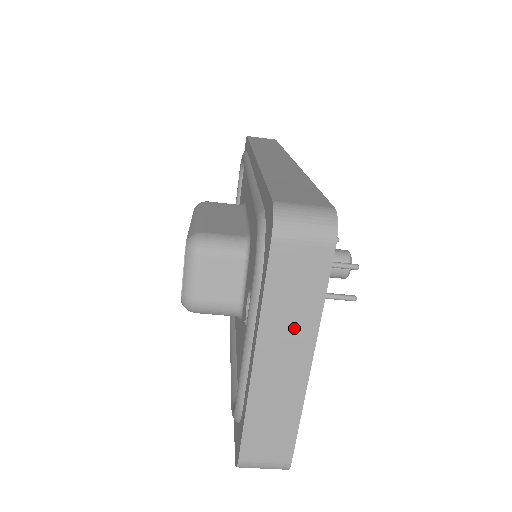
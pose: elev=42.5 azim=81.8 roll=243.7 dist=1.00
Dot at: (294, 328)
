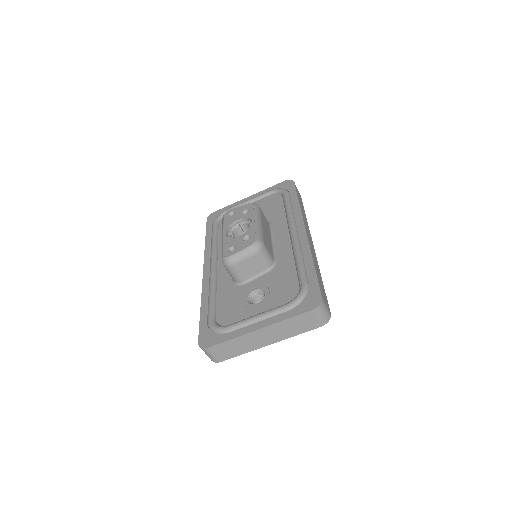
Dot at: (281, 333)
